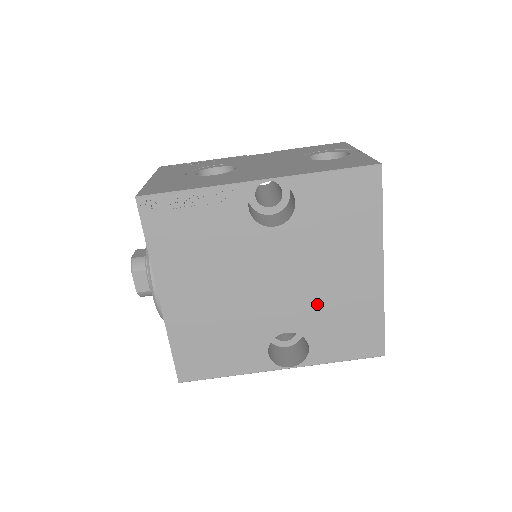
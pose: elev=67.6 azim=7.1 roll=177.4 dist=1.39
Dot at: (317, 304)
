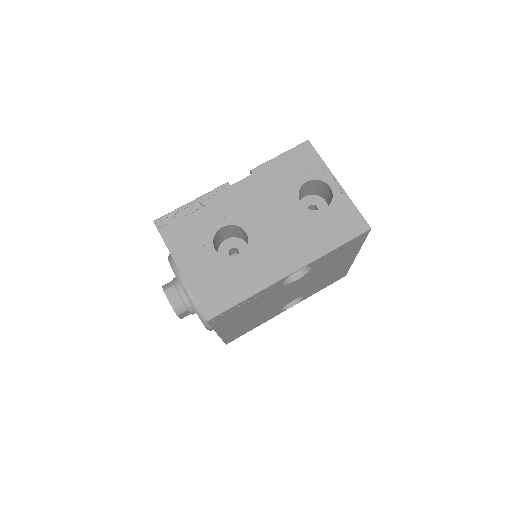
Dot at: (314, 285)
